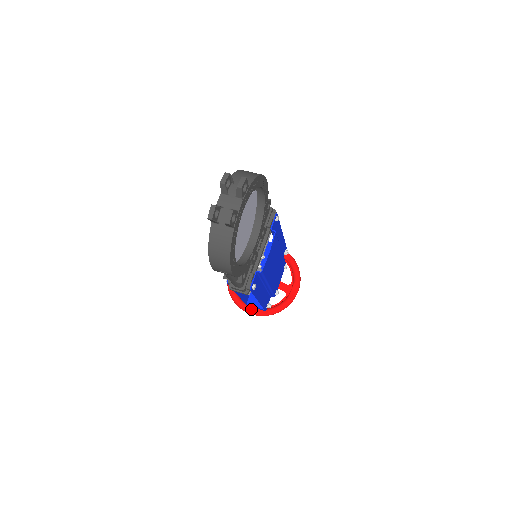
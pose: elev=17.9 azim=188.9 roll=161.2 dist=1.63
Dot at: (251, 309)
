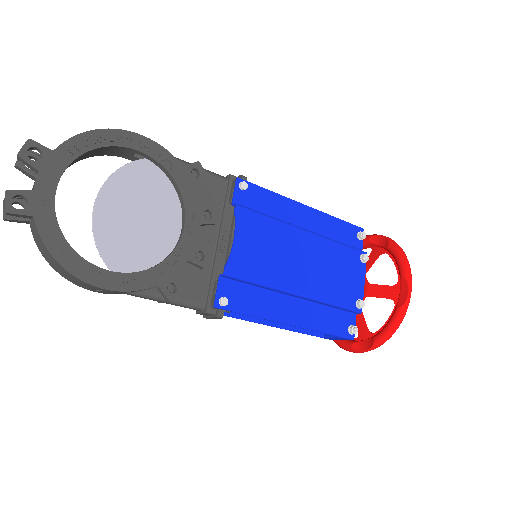
Dot at: (352, 344)
